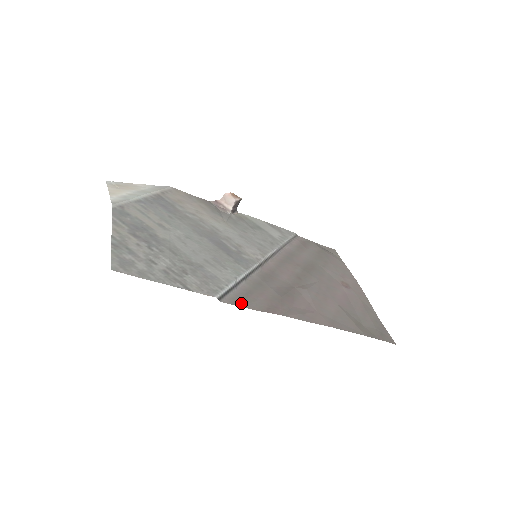
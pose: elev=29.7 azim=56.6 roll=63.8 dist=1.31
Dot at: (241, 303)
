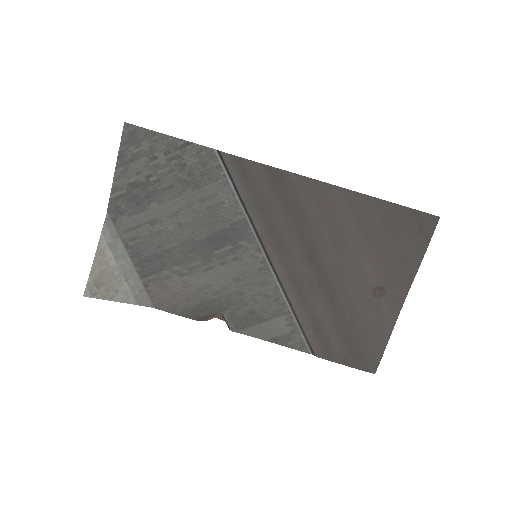
Dot at: (241, 163)
